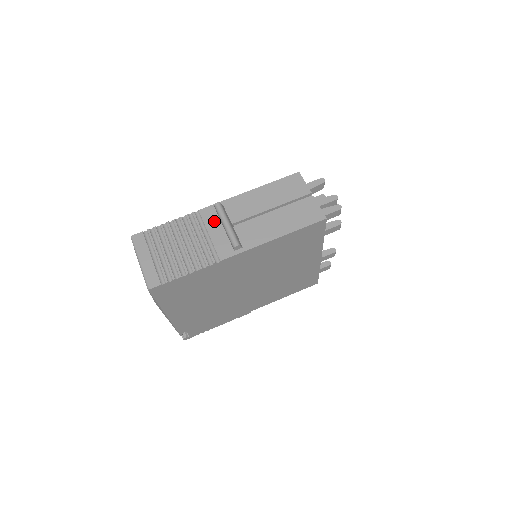
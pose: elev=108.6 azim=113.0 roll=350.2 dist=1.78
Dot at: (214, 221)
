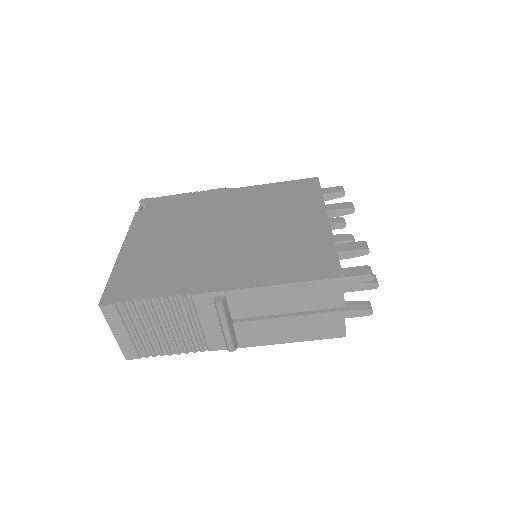
Dot at: (210, 312)
